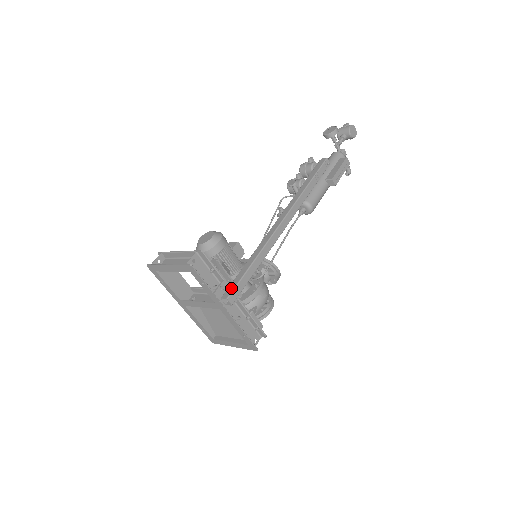
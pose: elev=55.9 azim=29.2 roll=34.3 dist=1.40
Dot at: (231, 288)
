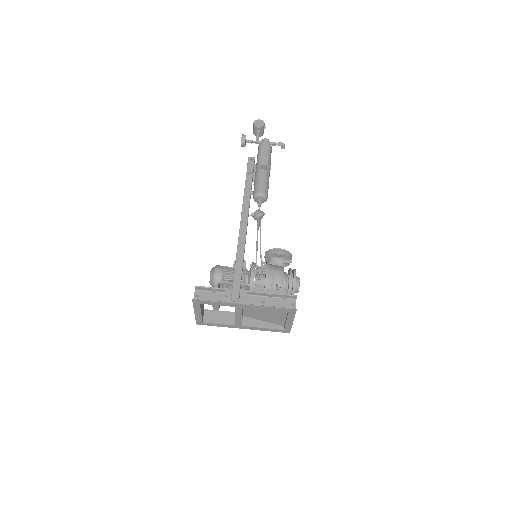
Dot at: (232, 290)
